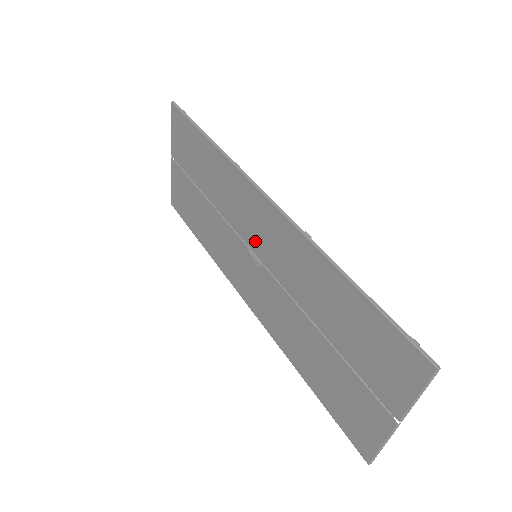
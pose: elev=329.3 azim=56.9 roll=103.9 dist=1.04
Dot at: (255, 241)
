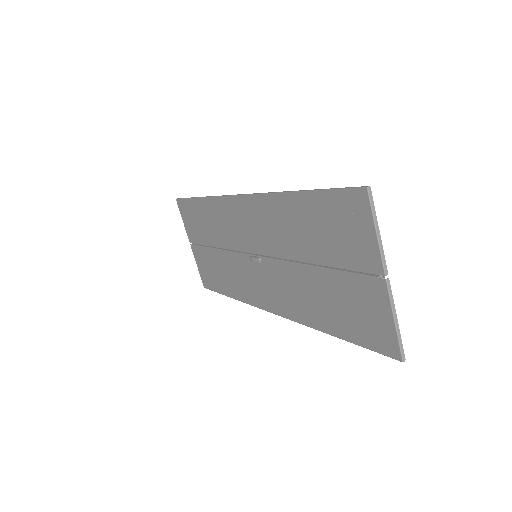
Dot at: (249, 242)
